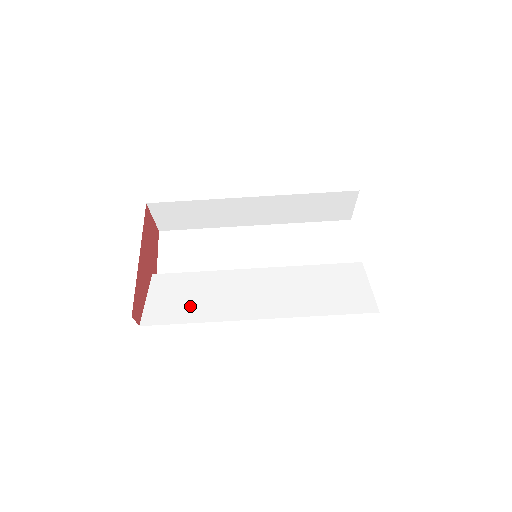
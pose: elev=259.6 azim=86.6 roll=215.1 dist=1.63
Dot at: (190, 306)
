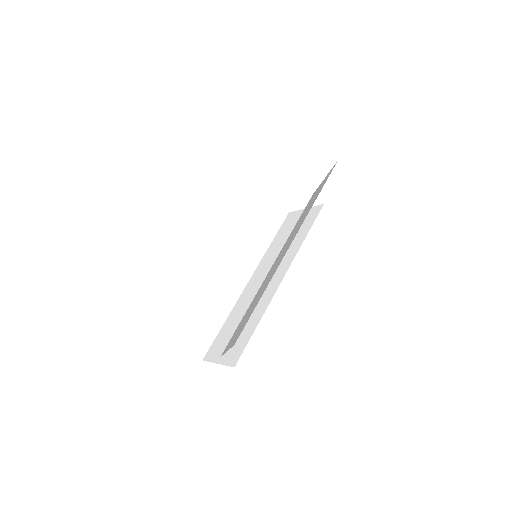
Dot at: (253, 306)
